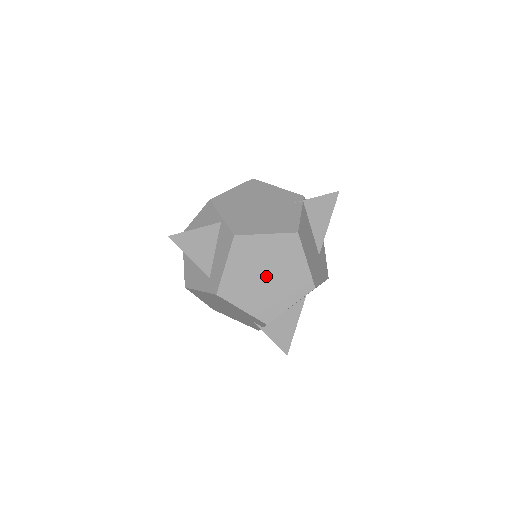
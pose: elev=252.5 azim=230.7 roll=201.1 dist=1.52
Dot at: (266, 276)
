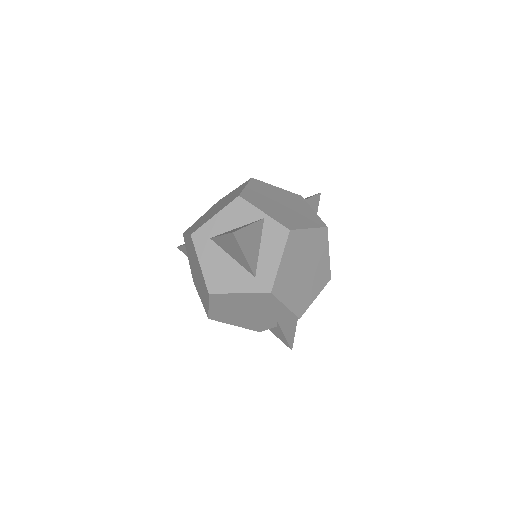
Dot at: (305, 270)
